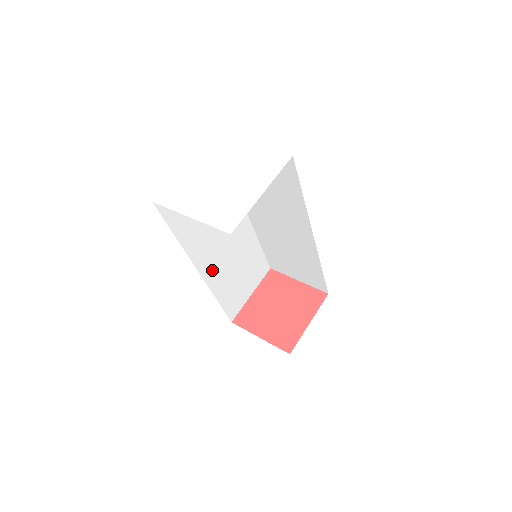
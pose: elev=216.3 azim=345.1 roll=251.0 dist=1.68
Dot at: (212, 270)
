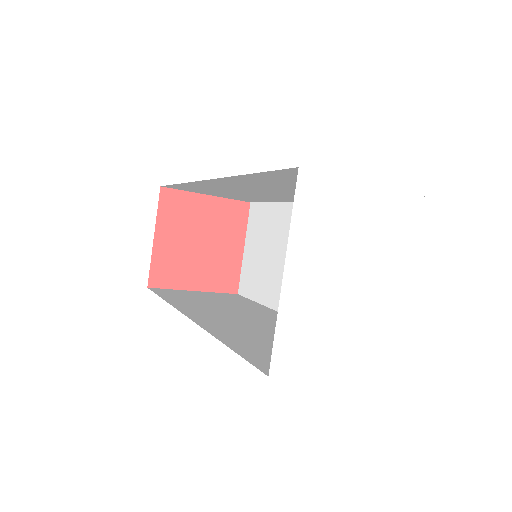
Dot at: occluded
